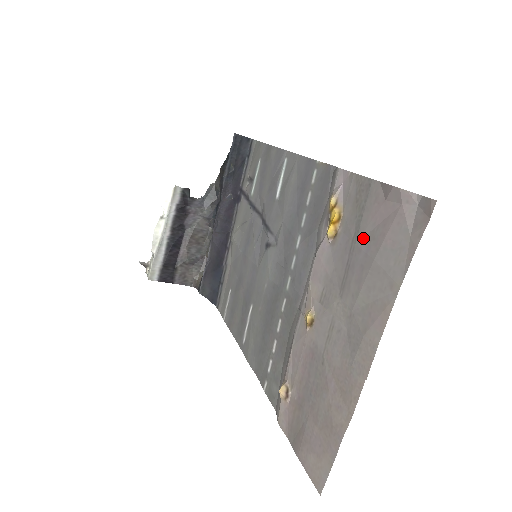
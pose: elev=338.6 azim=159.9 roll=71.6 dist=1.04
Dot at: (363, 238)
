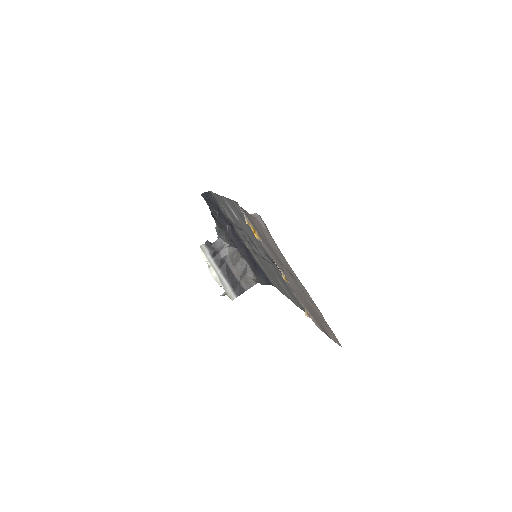
Dot at: (263, 237)
